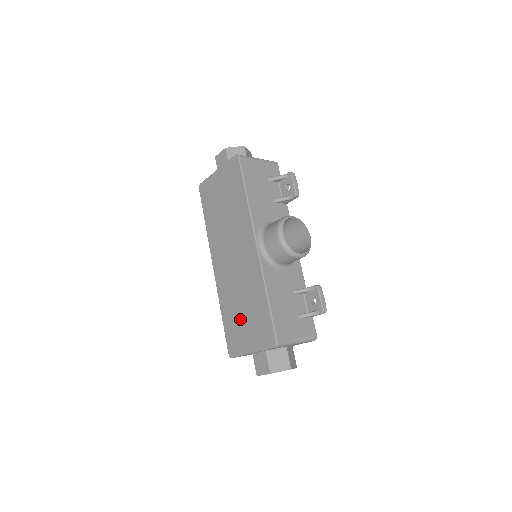
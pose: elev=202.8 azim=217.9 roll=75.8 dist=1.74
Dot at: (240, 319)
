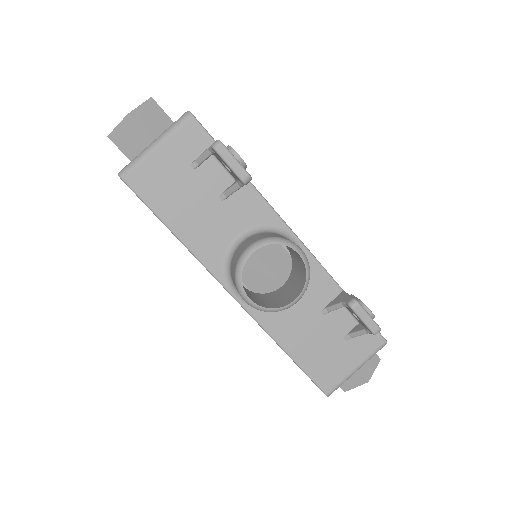
Dot at: occluded
